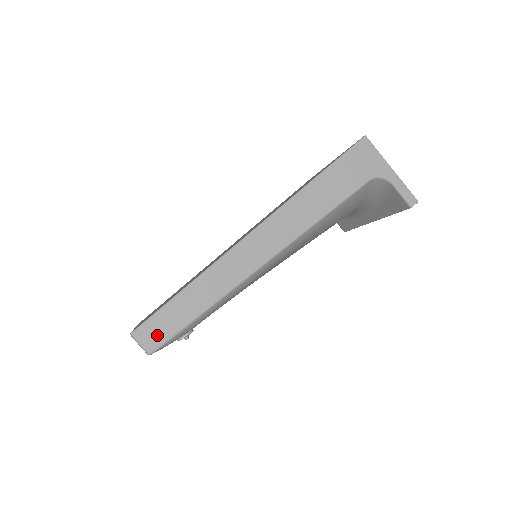
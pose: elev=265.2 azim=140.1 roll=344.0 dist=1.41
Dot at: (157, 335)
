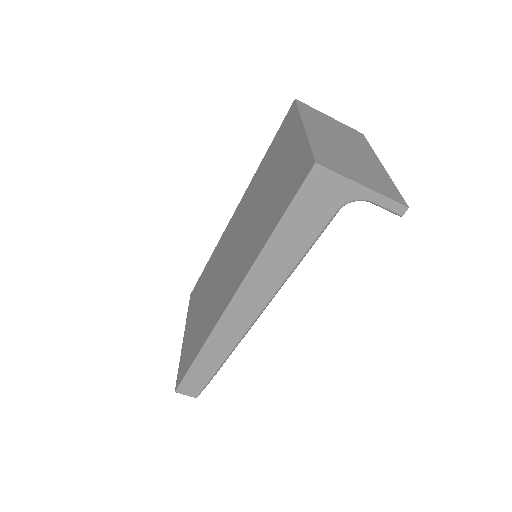
Dot at: (194, 388)
